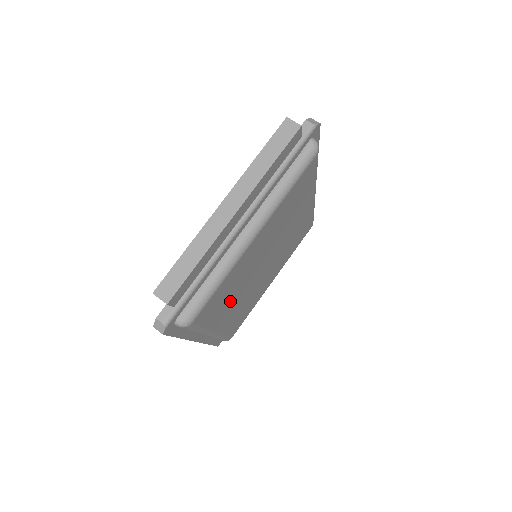
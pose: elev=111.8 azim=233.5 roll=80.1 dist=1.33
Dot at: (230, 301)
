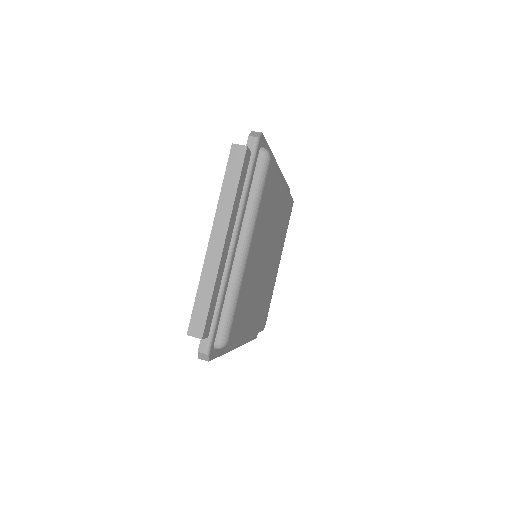
Dot at: (250, 305)
